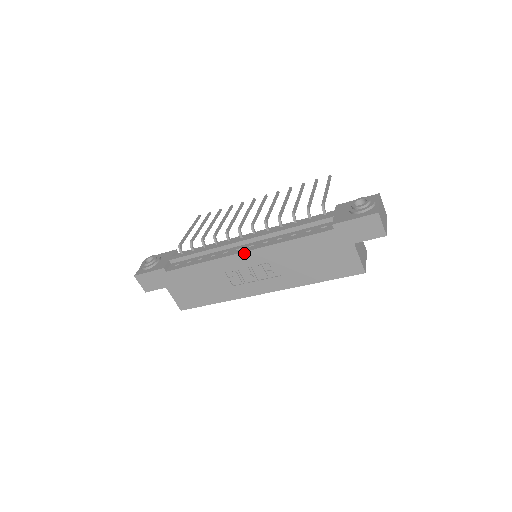
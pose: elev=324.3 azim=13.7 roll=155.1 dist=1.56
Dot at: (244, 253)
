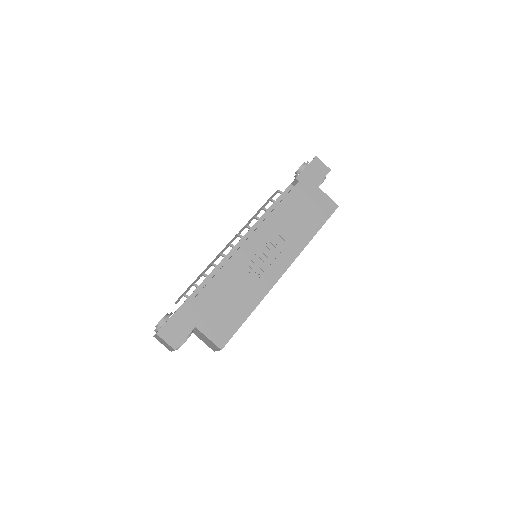
Dot at: (249, 238)
